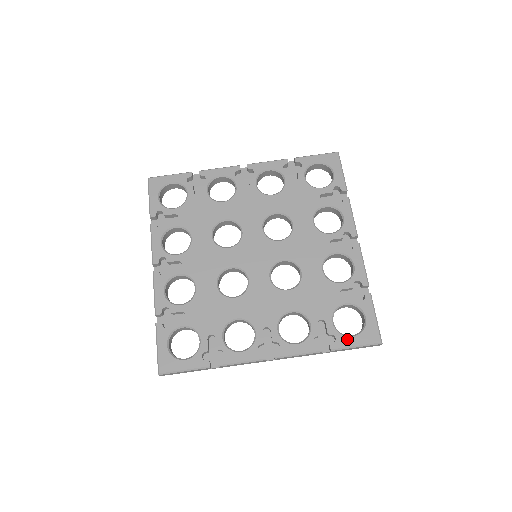
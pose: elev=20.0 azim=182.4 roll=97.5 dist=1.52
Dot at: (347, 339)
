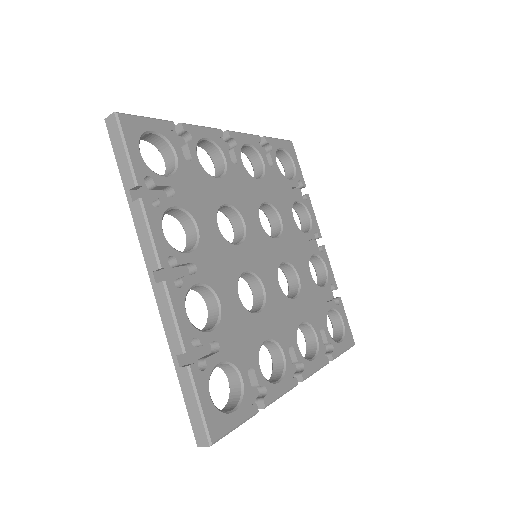
Dot at: (339, 346)
